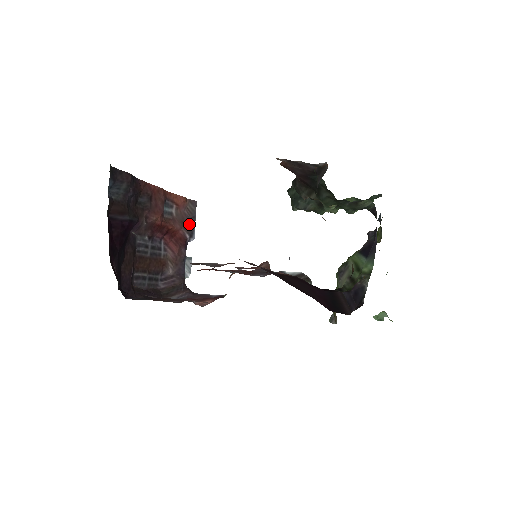
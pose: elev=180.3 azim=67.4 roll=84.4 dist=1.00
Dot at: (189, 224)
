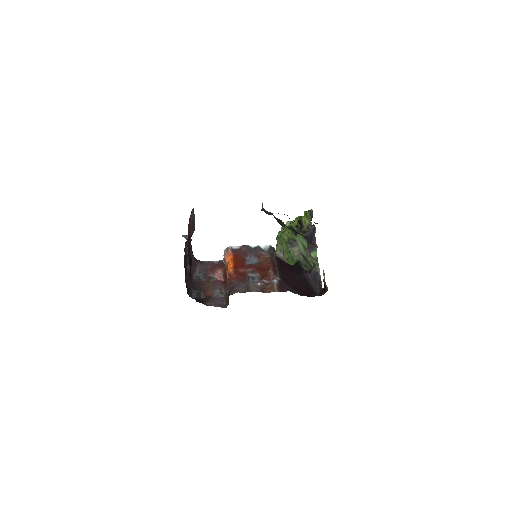
Dot at: (193, 224)
